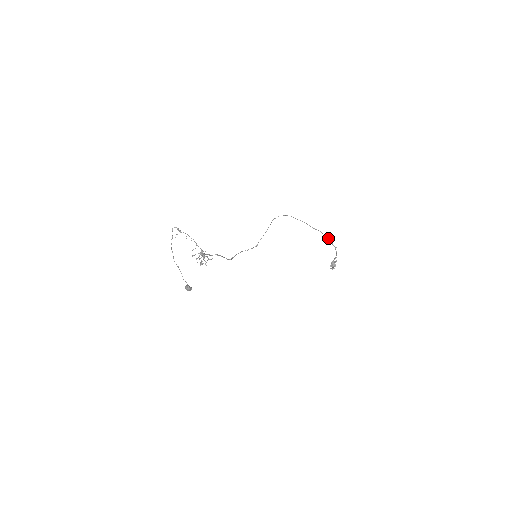
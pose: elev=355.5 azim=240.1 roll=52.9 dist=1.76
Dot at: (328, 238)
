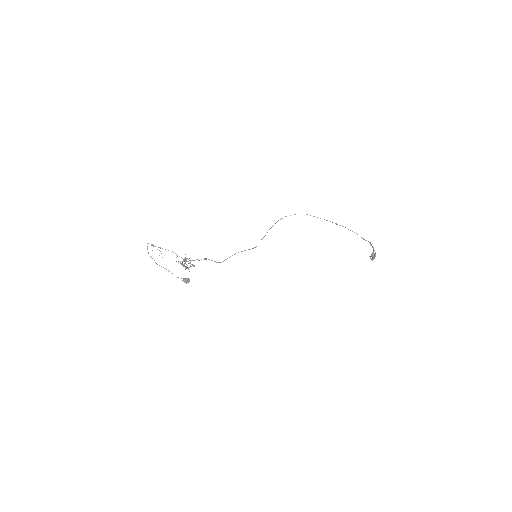
Dot at: occluded
